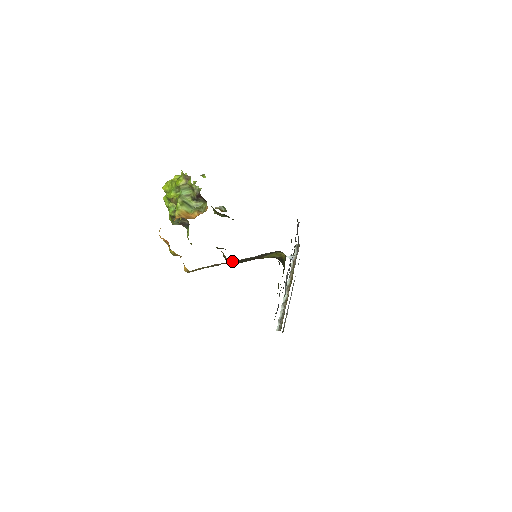
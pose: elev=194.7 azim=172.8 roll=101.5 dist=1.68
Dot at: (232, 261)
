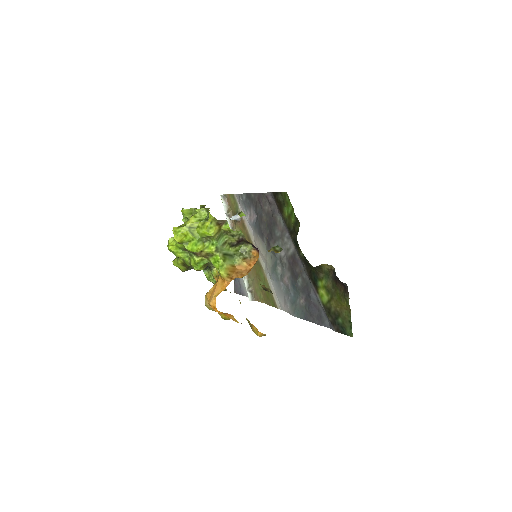
Dot at: occluded
